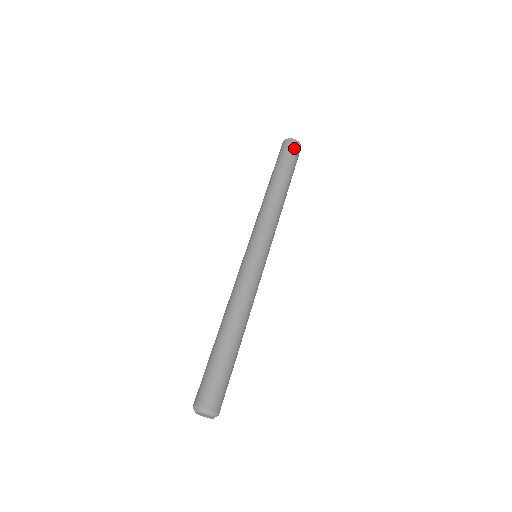
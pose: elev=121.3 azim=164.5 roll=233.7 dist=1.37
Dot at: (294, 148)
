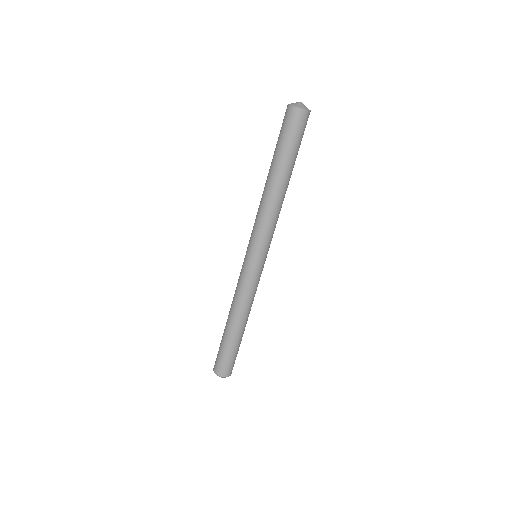
Dot at: (295, 122)
